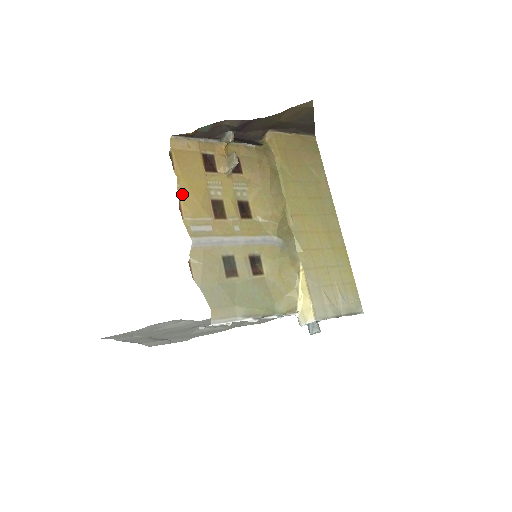
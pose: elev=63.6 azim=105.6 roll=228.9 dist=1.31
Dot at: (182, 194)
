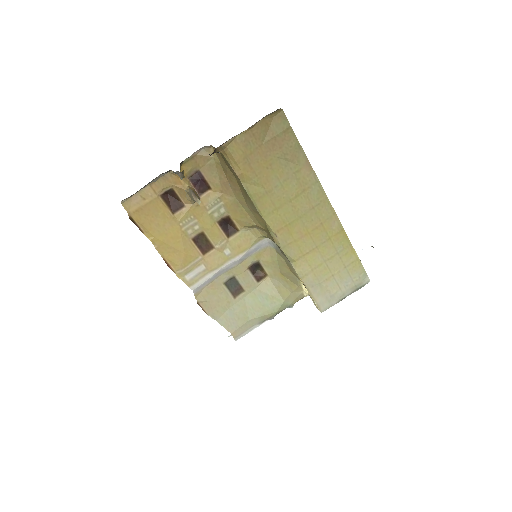
Dot at: (163, 252)
